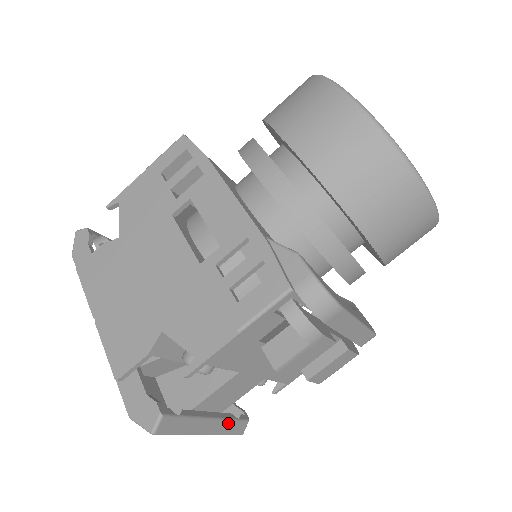
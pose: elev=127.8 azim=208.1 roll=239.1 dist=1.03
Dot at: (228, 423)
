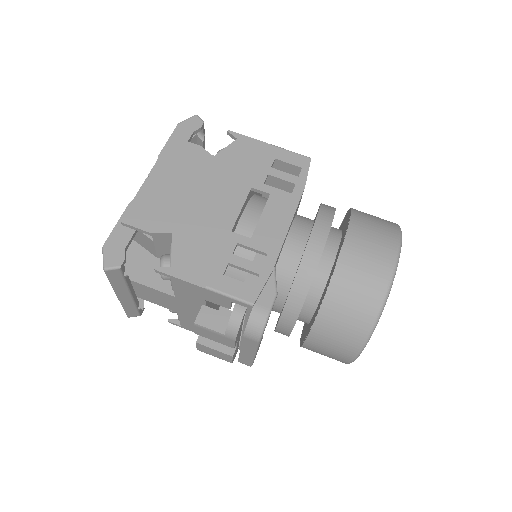
Dot at: (132, 305)
